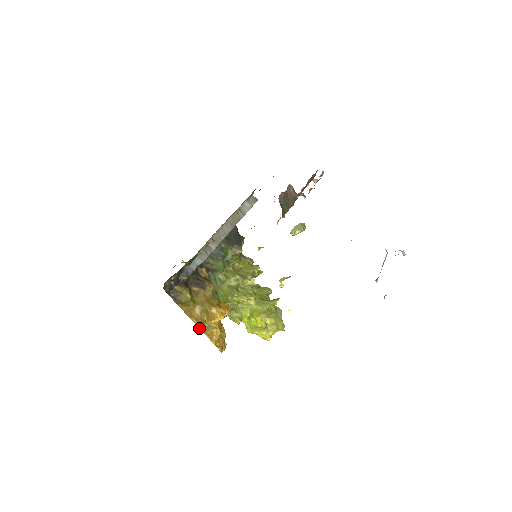
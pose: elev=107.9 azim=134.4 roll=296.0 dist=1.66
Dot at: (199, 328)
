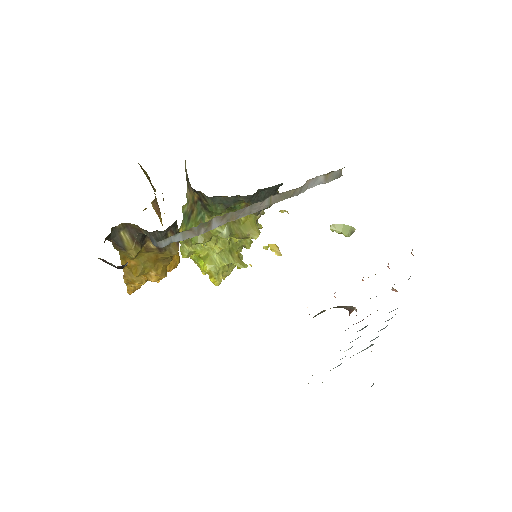
Dot at: (123, 269)
